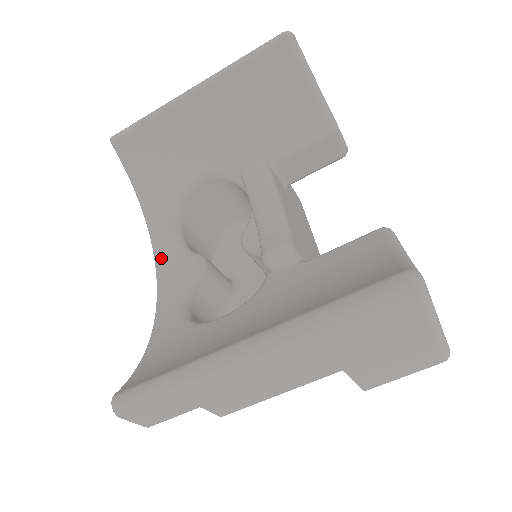
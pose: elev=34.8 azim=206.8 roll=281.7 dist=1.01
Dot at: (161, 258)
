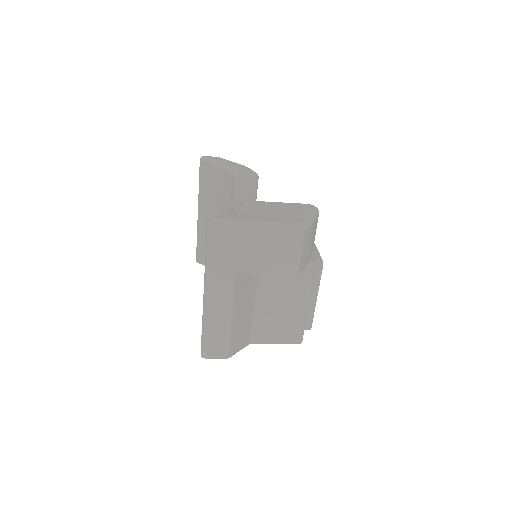
Dot at: occluded
